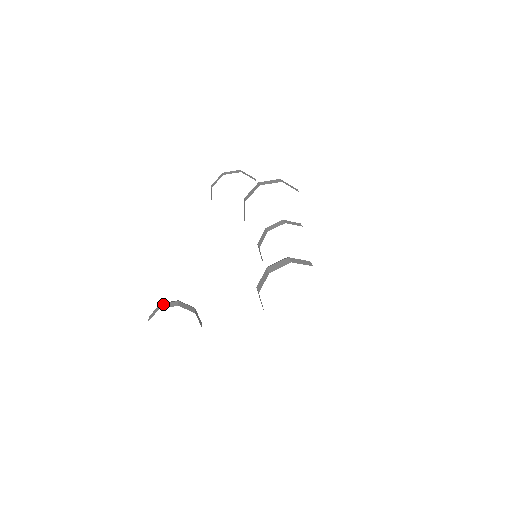
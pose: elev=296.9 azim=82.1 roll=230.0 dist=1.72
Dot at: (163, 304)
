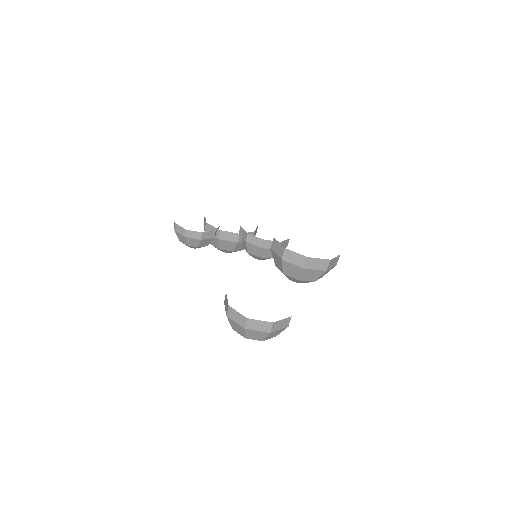
Dot at: occluded
